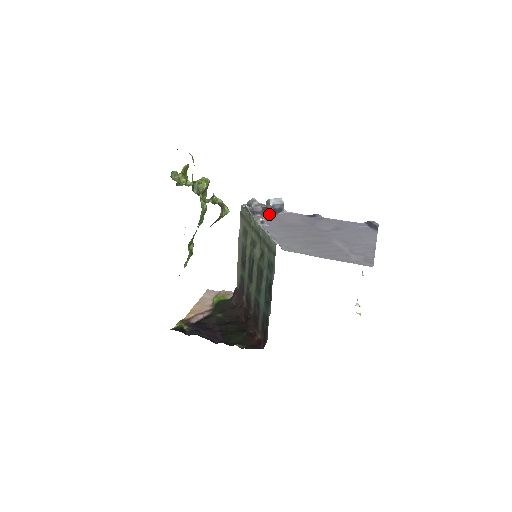
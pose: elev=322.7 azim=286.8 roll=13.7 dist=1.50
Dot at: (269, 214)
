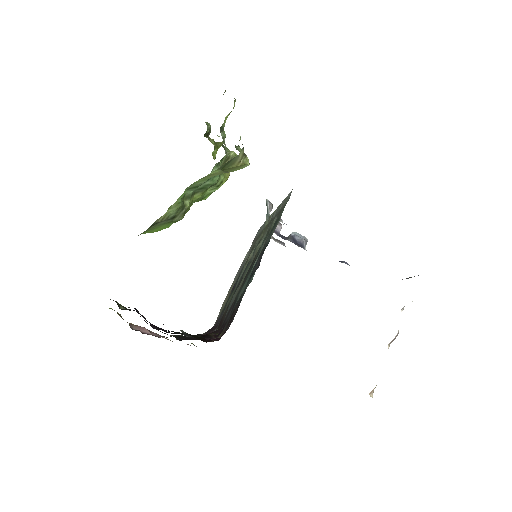
Dot at: occluded
